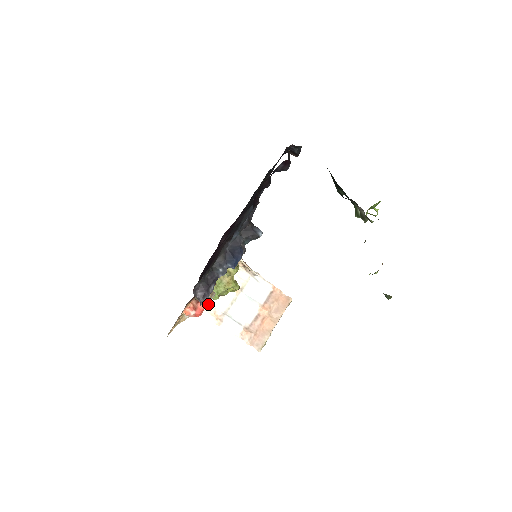
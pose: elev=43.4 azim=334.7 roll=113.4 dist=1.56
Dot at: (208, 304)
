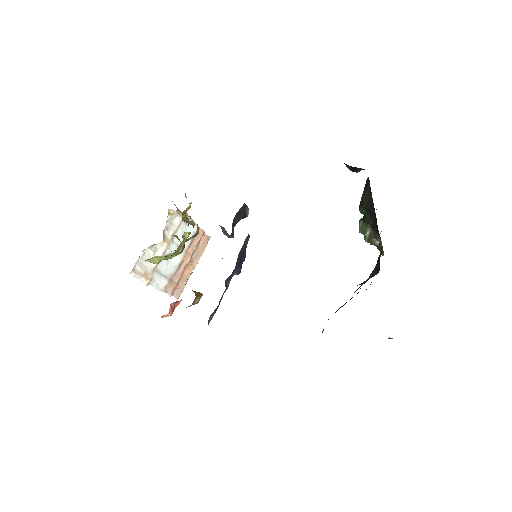
Dot at: (139, 263)
